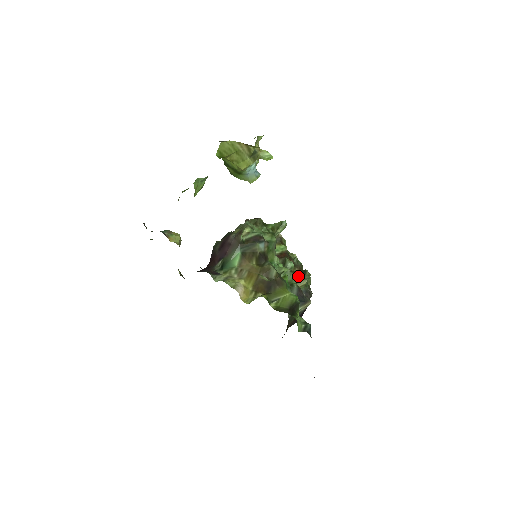
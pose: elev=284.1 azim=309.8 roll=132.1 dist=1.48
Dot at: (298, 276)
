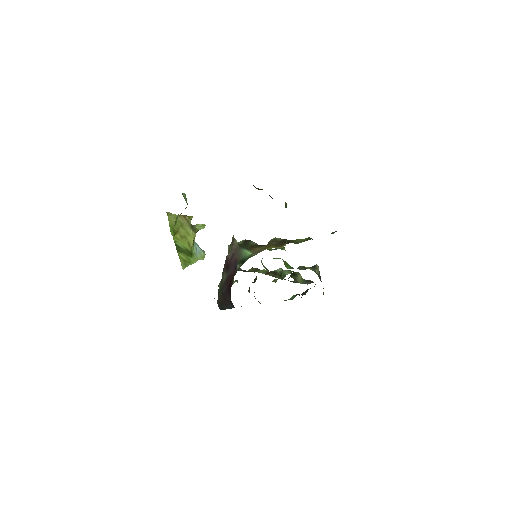
Dot at: (292, 276)
